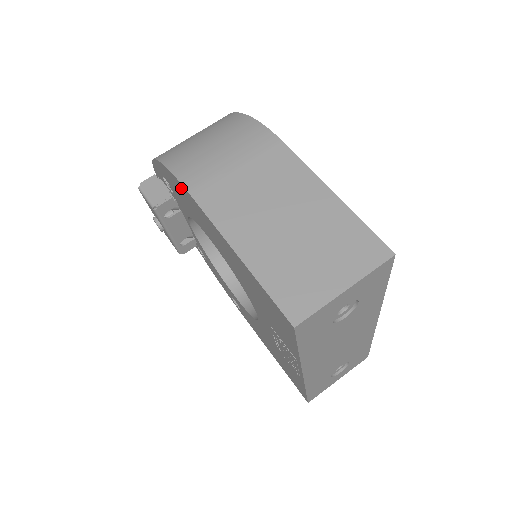
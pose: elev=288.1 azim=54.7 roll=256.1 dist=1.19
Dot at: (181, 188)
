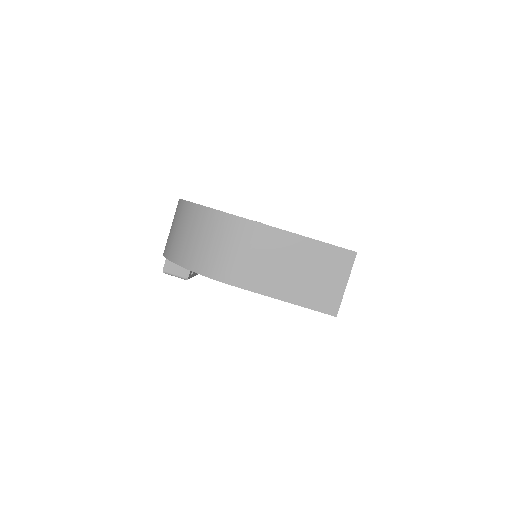
Dot at: occluded
